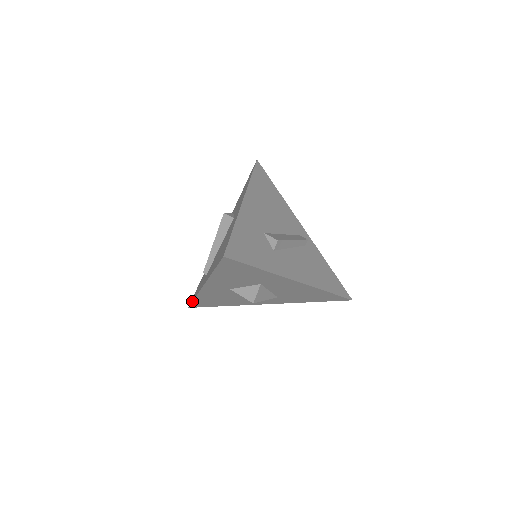
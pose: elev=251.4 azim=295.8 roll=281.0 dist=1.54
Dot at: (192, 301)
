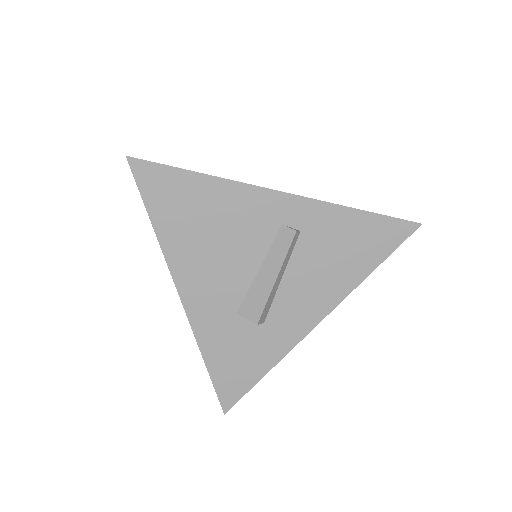
Dot at: occluded
